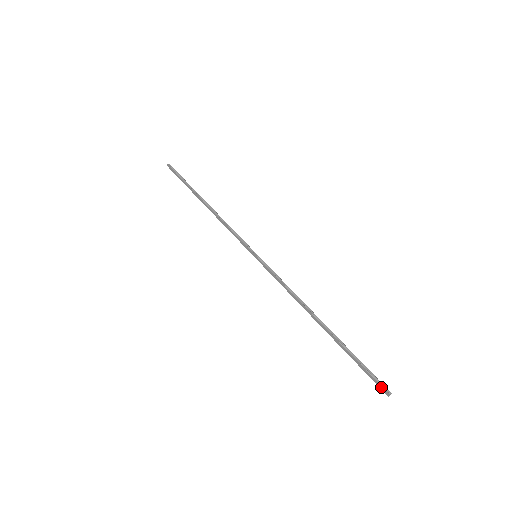
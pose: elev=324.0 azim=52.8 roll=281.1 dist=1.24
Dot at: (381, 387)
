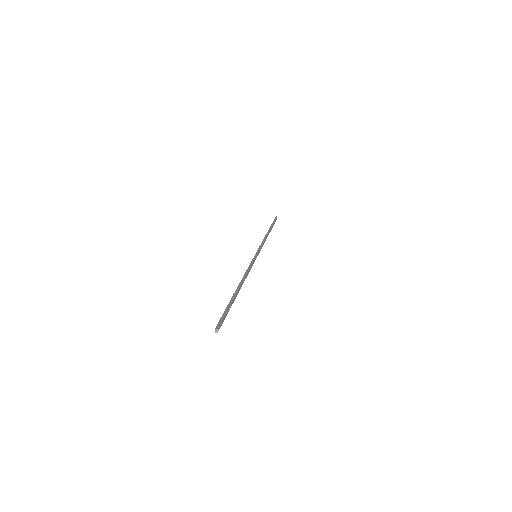
Dot at: (218, 325)
